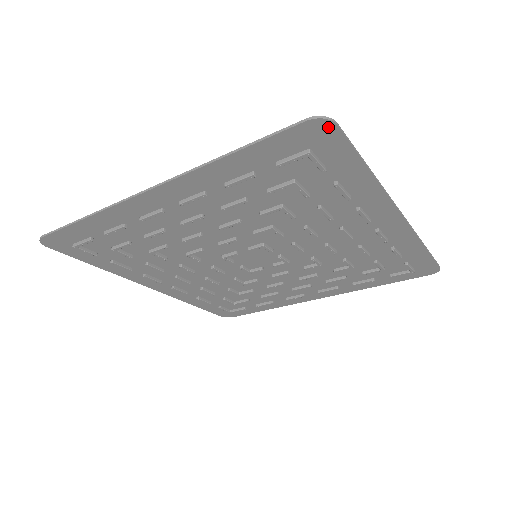
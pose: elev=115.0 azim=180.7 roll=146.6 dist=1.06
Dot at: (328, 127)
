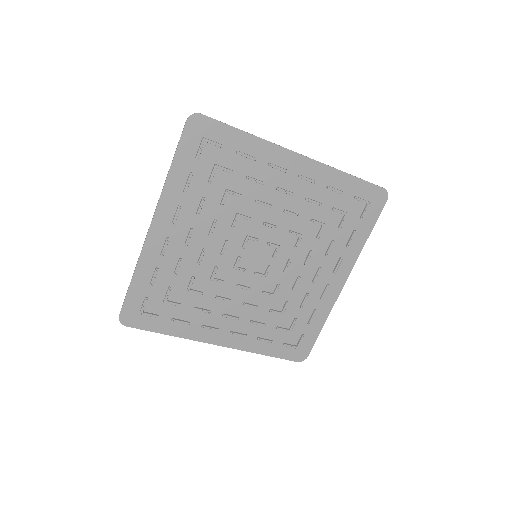
Dot at: (199, 118)
